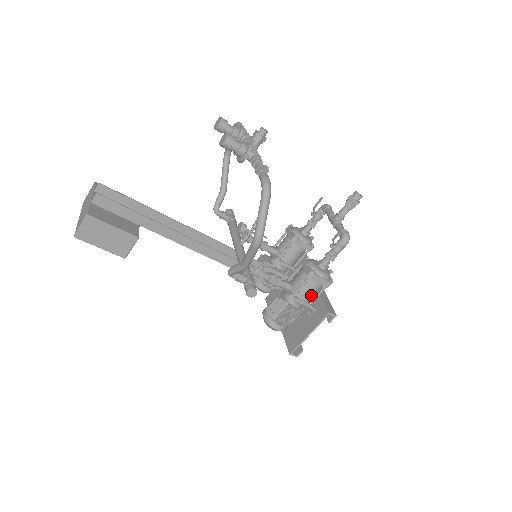
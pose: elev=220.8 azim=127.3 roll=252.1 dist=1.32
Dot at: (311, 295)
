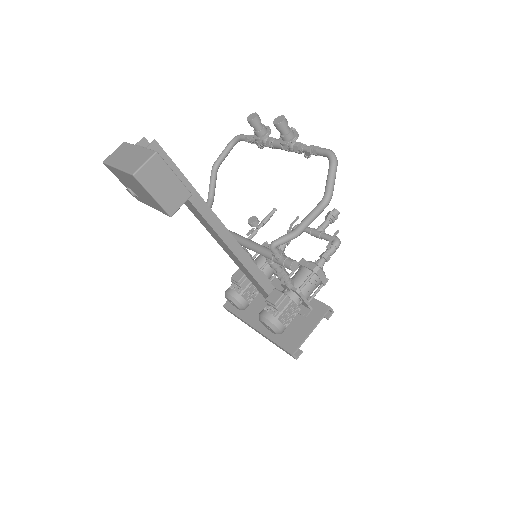
Dot at: (311, 293)
